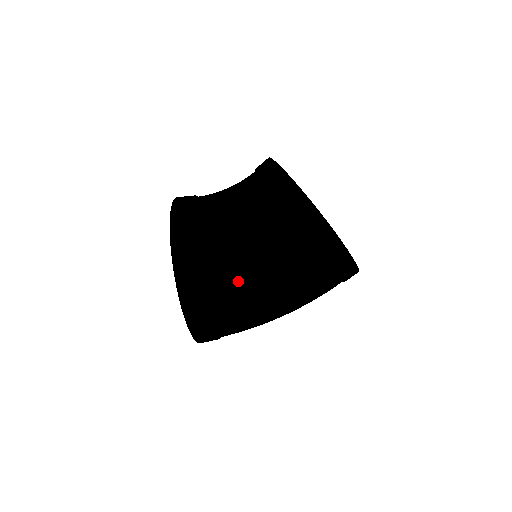
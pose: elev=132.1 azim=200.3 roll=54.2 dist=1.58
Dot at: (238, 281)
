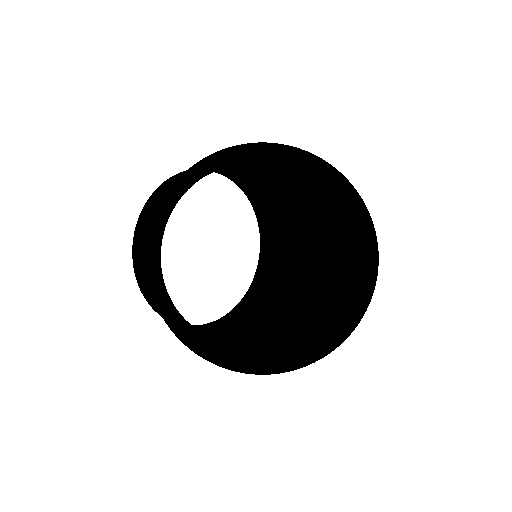
Dot at: occluded
